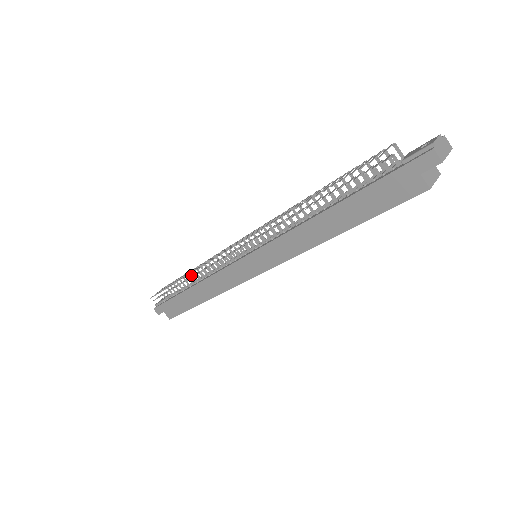
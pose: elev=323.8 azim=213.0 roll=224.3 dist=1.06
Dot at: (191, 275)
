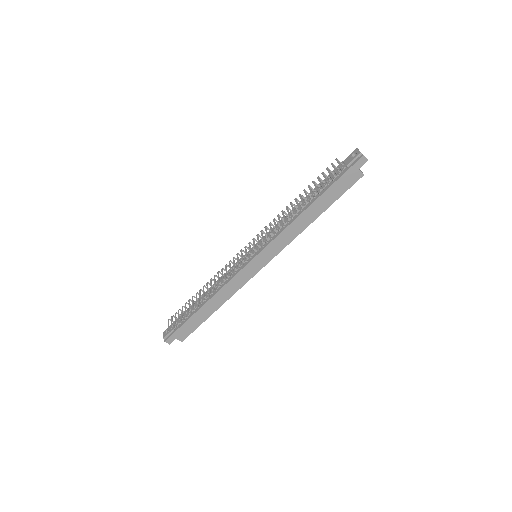
Dot at: (195, 297)
